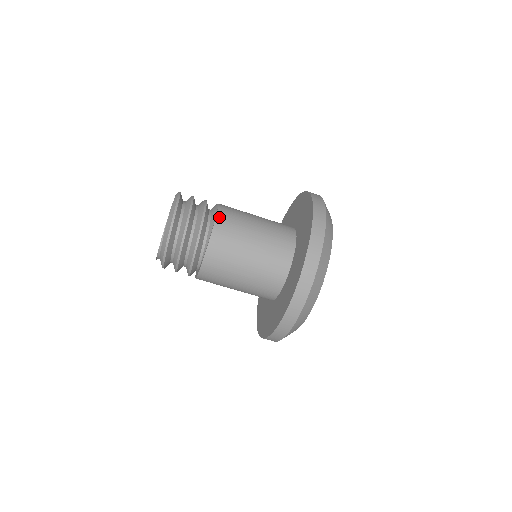
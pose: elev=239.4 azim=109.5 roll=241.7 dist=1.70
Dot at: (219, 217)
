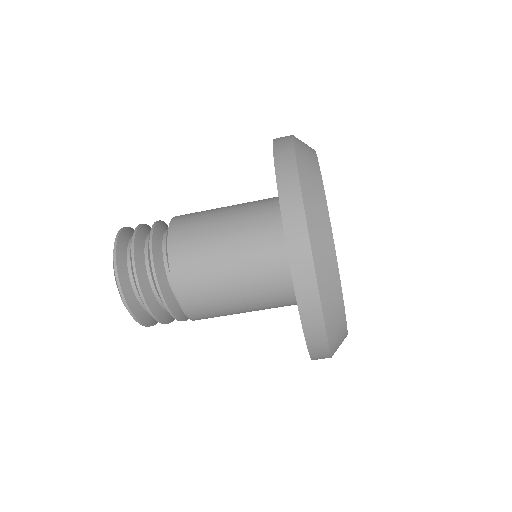
Dot at: (173, 262)
